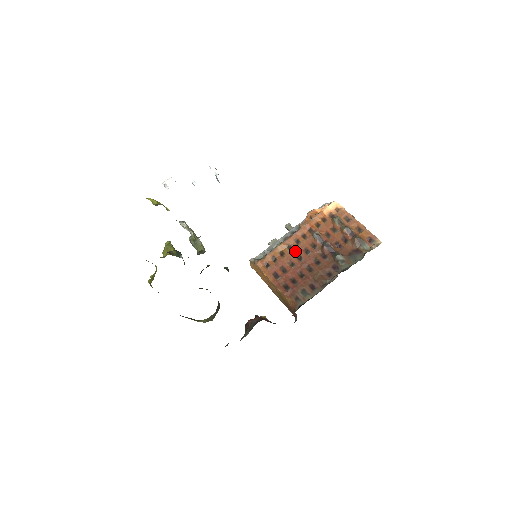
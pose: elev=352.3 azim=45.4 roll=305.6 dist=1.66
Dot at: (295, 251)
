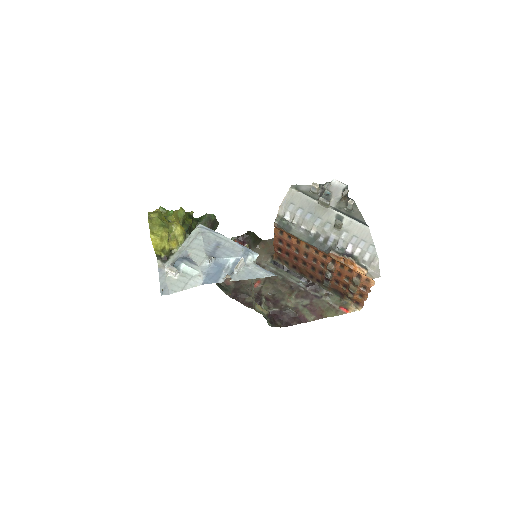
Dot at: (307, 252)
